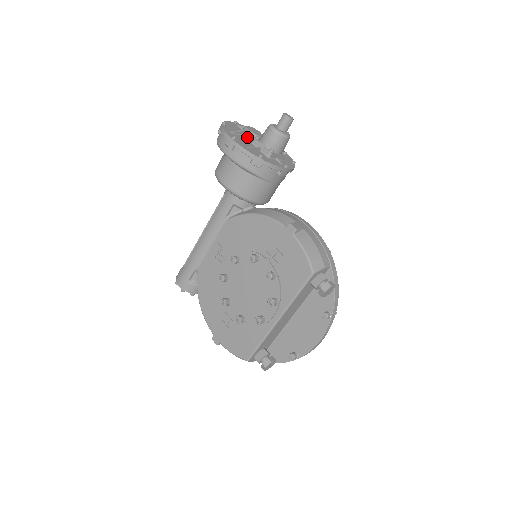
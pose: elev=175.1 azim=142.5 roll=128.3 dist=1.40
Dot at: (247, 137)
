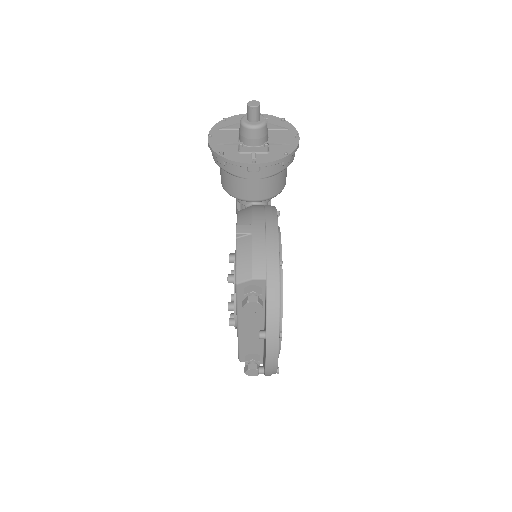
Dot at: occluded
